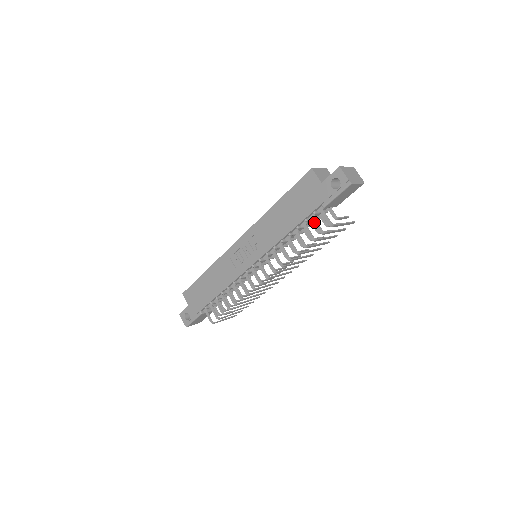
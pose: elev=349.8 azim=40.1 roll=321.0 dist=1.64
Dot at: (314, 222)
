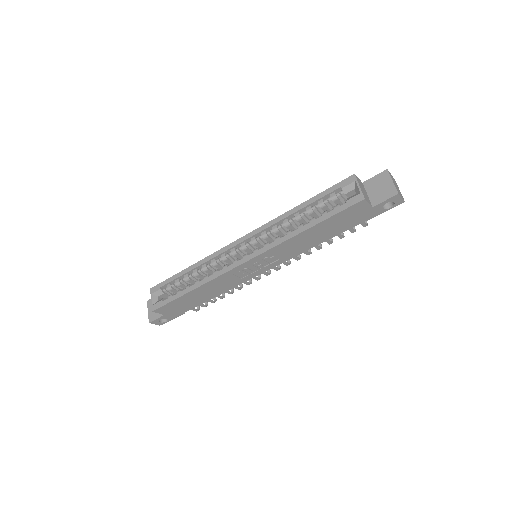
Dot at: occluded
